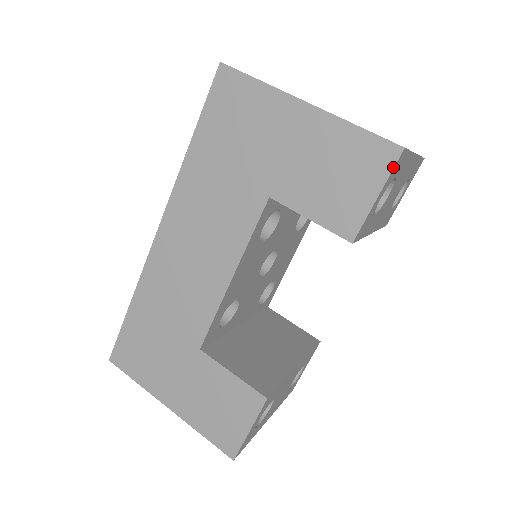
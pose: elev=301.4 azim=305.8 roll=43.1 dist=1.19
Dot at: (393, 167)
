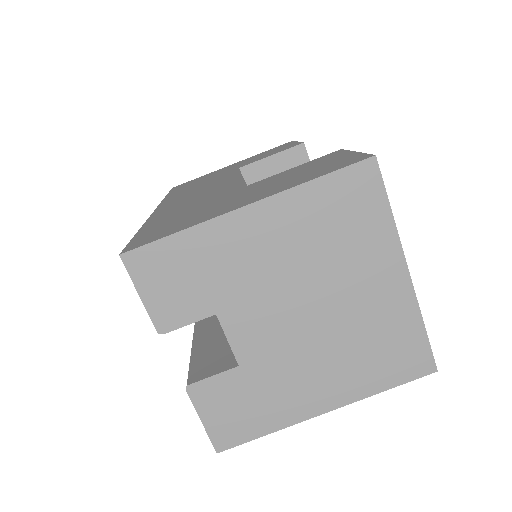
Dot at: occluded
